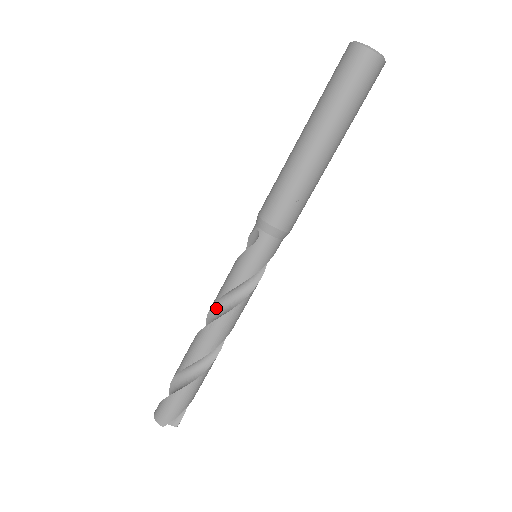
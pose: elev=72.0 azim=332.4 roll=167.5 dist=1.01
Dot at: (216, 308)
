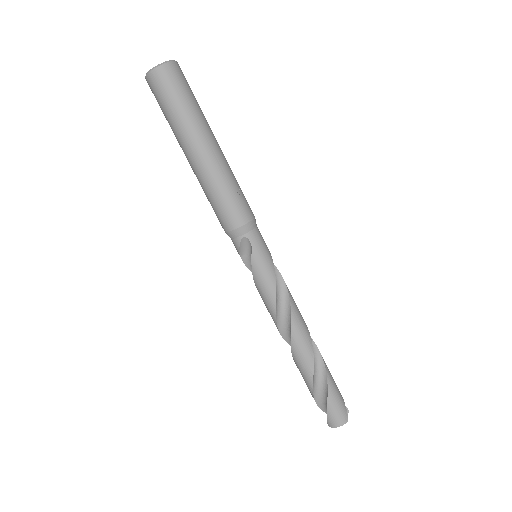
Dot at: (279, 315)
